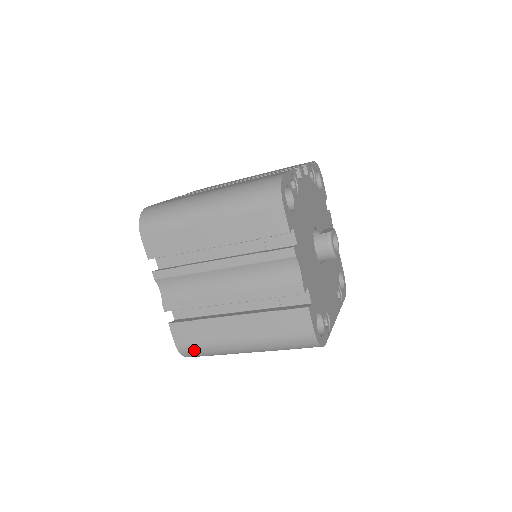
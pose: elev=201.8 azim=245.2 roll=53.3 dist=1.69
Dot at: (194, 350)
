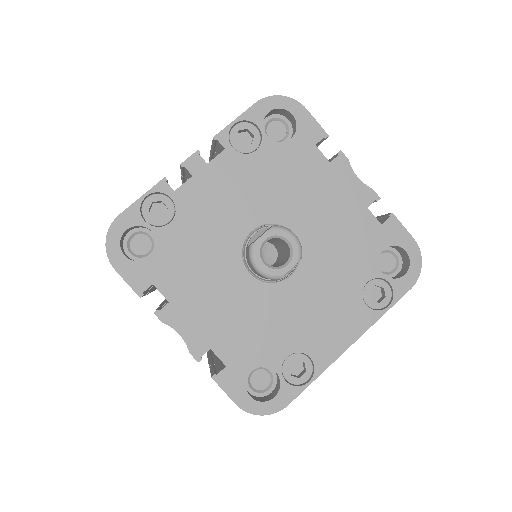
Dot at: occluded
